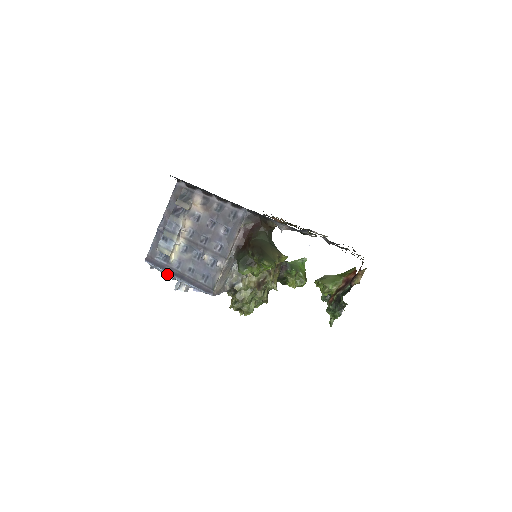
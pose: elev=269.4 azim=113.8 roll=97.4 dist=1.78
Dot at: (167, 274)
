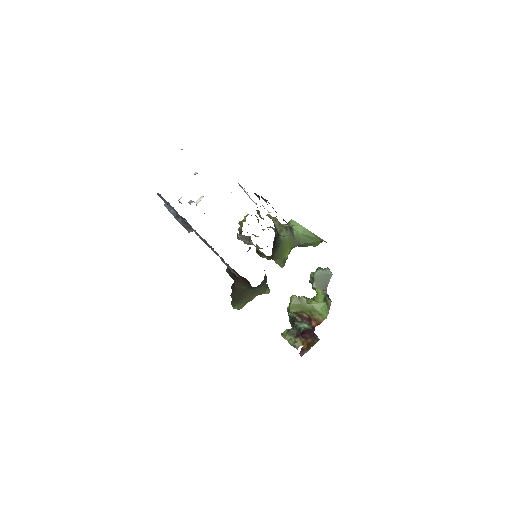
Dot at: (179, 202)
